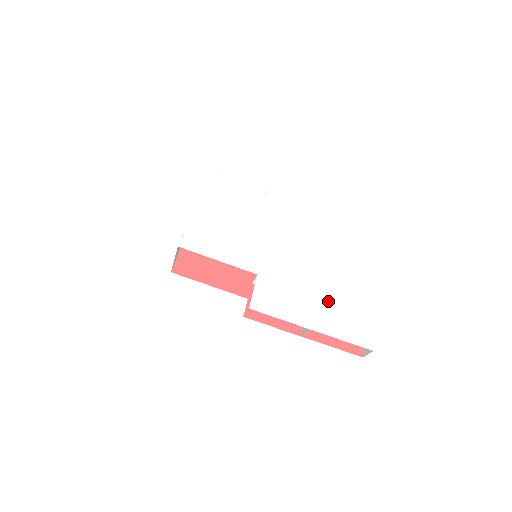
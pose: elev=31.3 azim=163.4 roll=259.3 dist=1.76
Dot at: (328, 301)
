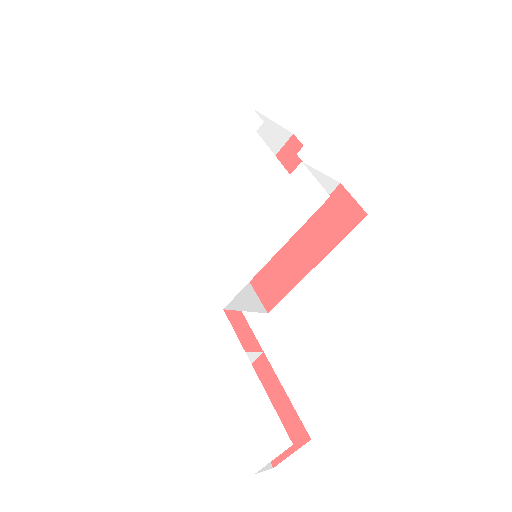
Dot at: (253, 372)
